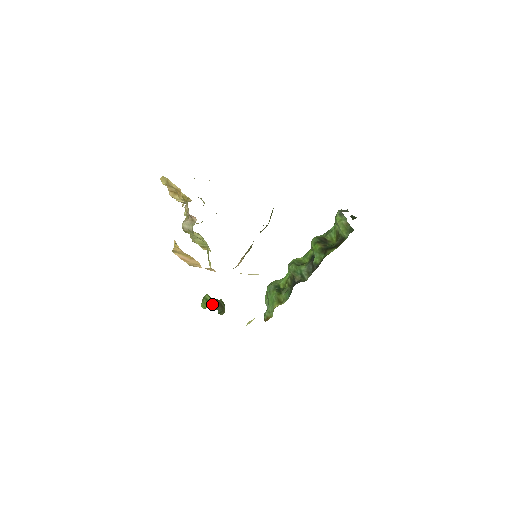
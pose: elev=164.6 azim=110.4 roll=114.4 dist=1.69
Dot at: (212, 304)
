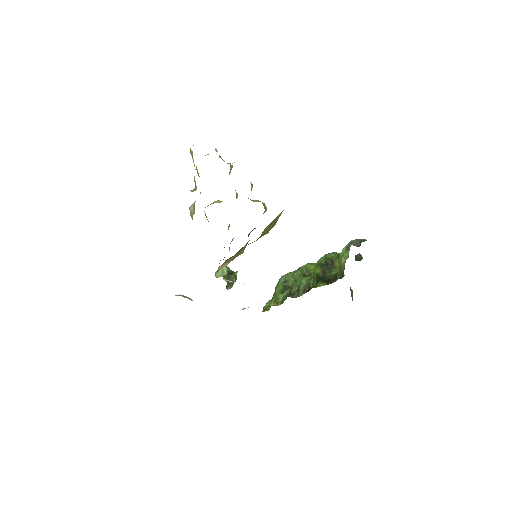
Dot at: (225, 275)
